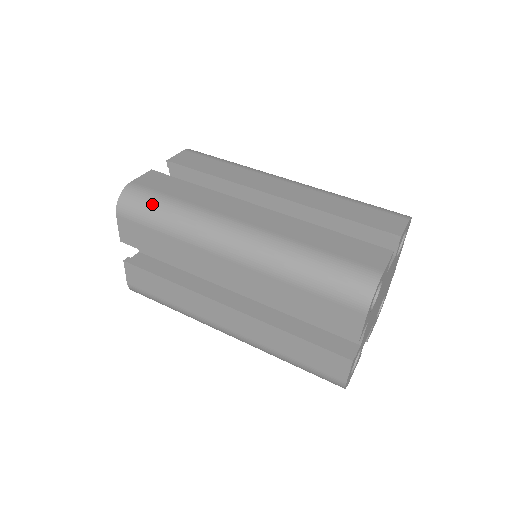
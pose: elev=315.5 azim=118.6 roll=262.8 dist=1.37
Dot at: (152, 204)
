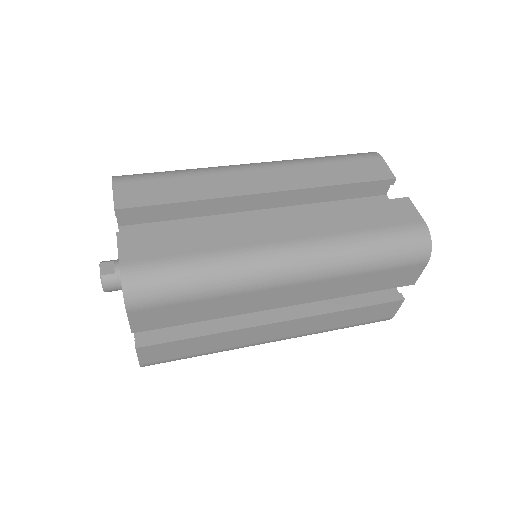
Dot at: (174, 277)
